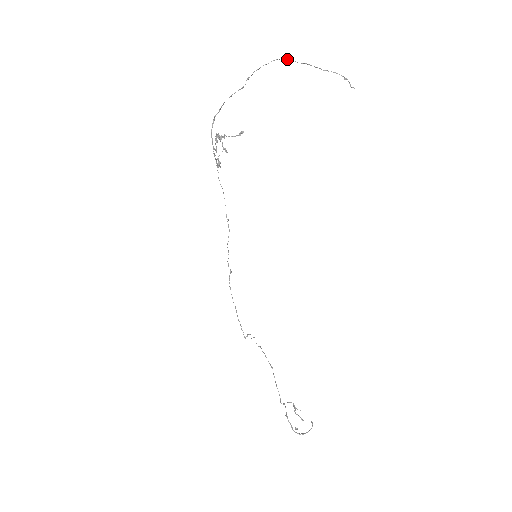
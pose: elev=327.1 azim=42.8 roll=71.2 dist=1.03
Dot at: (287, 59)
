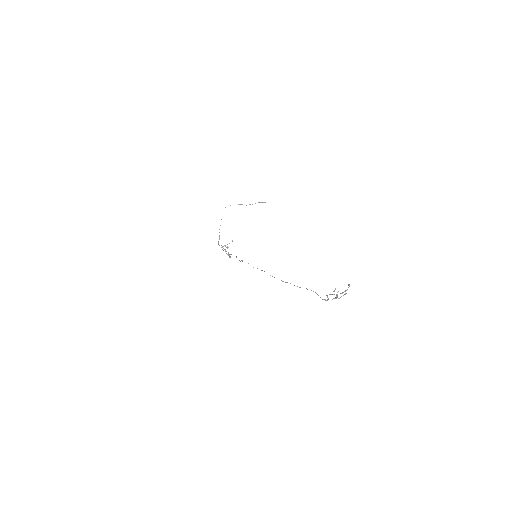
Dot at: occluded
